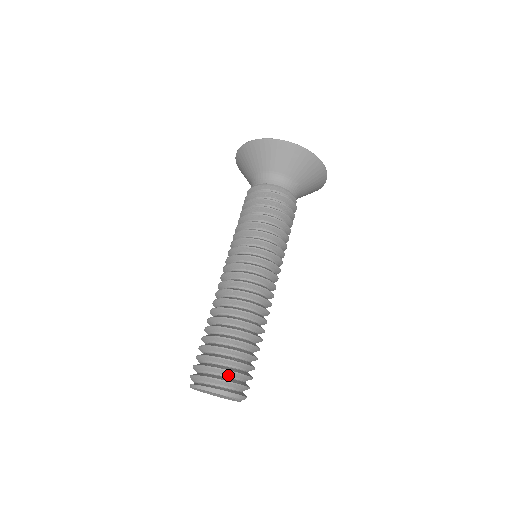
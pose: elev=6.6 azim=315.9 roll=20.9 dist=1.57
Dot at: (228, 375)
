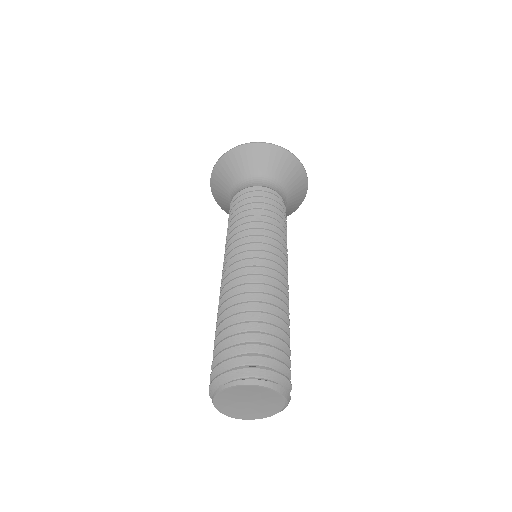
Dot at: (281, 372)
